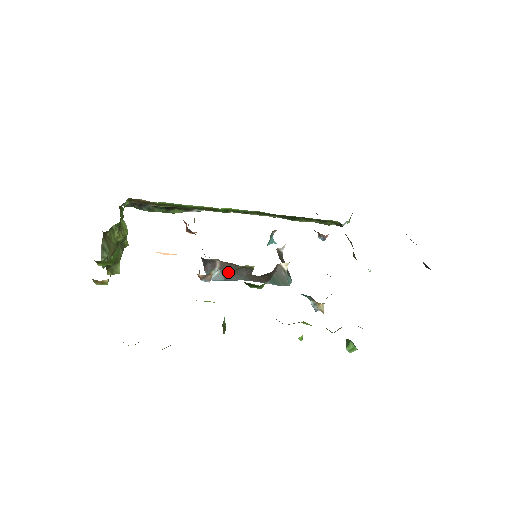
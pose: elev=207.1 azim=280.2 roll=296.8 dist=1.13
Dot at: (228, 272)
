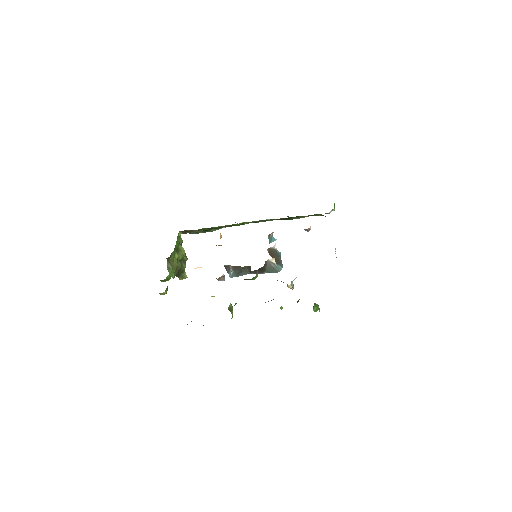
Dot at: (238, 271)
